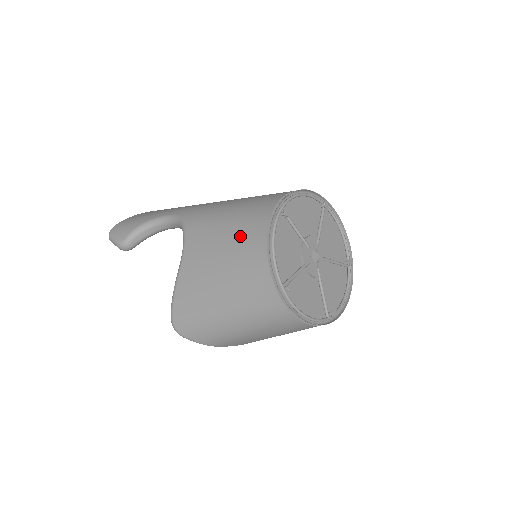
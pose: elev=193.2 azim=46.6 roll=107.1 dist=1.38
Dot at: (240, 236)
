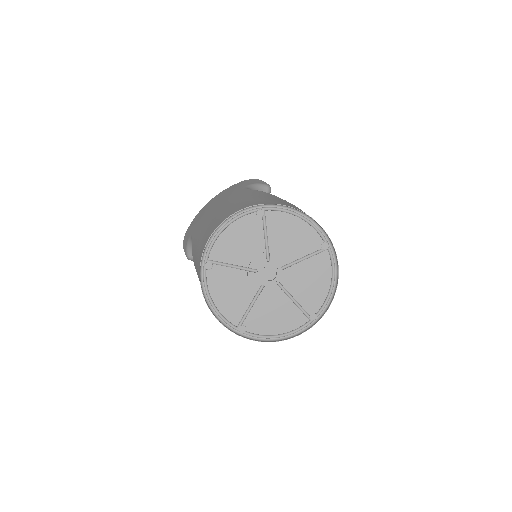
Dot at: occluded
